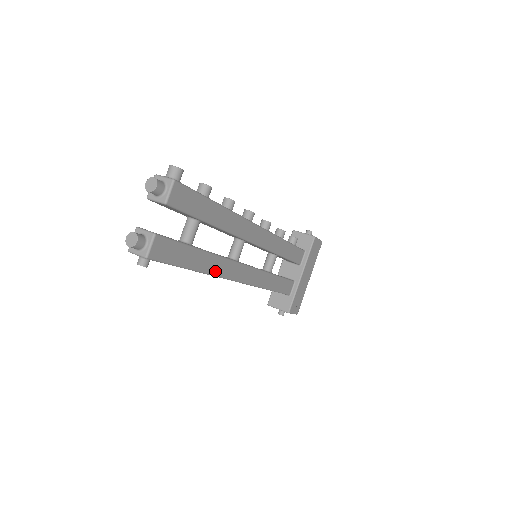
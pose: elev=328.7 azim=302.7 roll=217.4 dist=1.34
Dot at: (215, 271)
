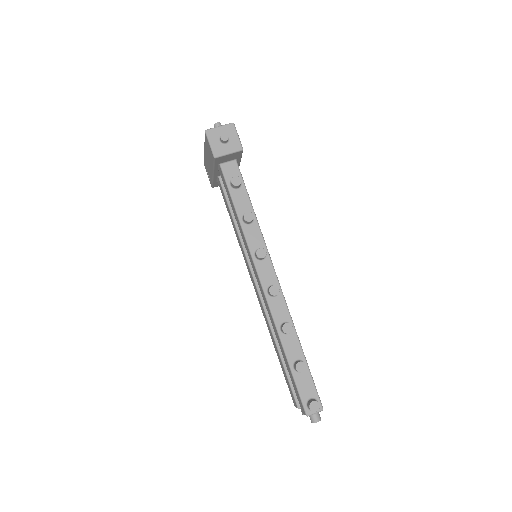
Dot at: occluded
